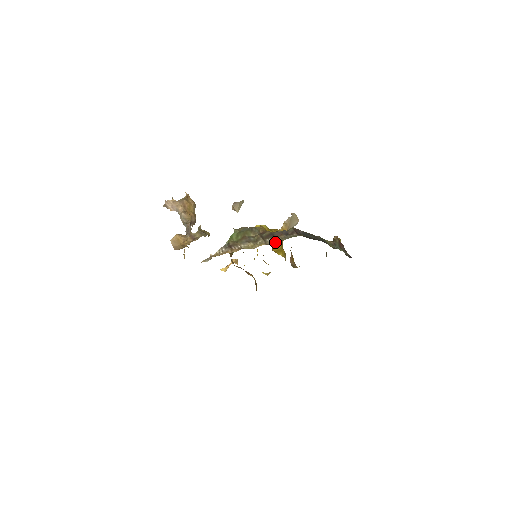
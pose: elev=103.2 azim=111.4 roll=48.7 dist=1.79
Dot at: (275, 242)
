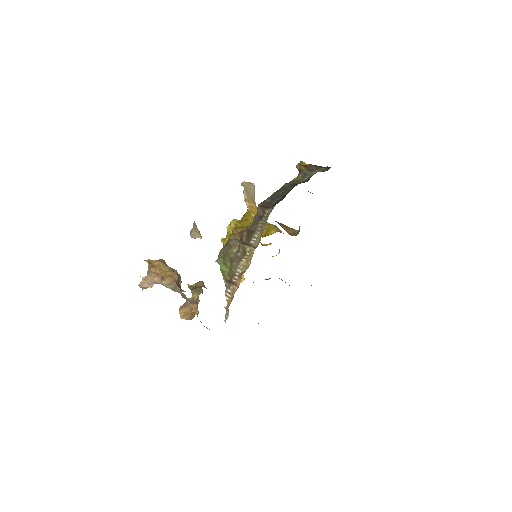
Dot at: (260, 238)
